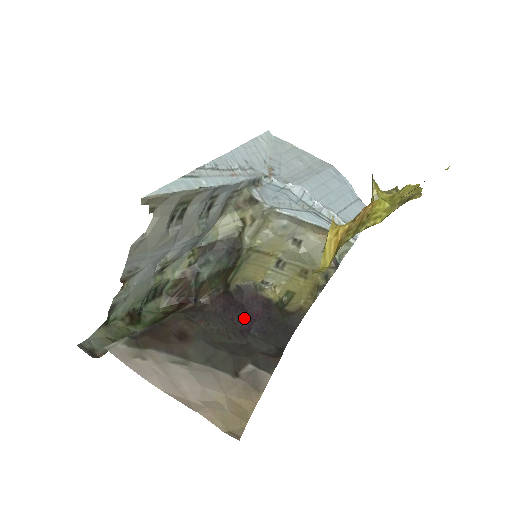
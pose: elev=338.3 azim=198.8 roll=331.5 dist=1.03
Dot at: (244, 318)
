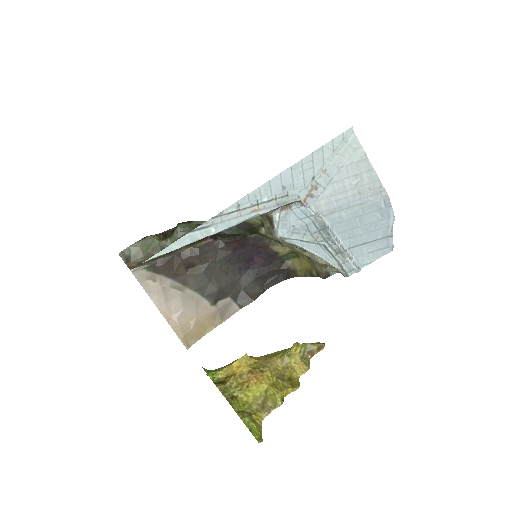
Dot at: (249, 259)
